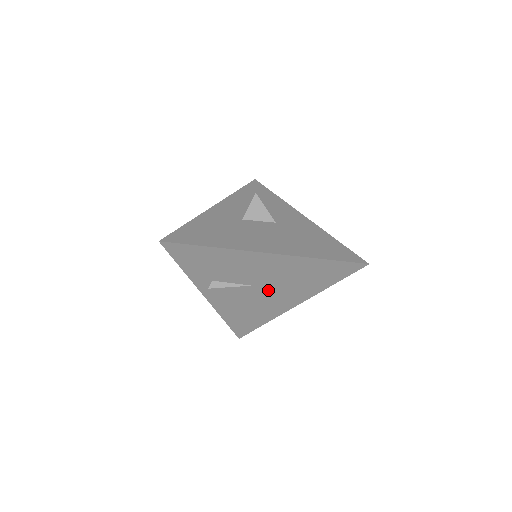
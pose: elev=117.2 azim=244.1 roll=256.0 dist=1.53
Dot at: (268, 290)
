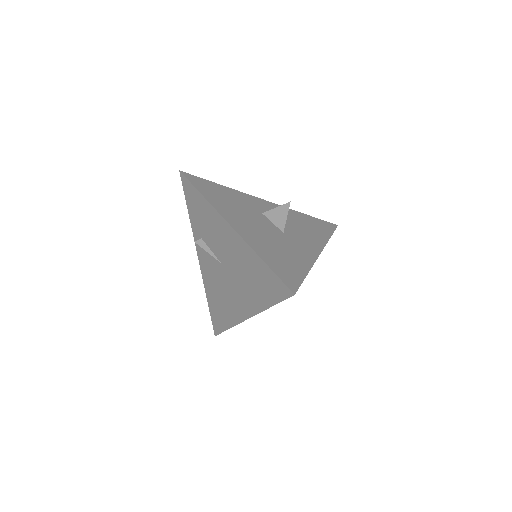
Dot at: (230, 278)
